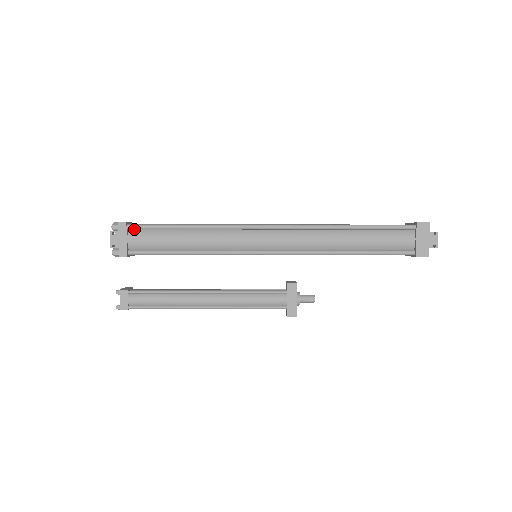
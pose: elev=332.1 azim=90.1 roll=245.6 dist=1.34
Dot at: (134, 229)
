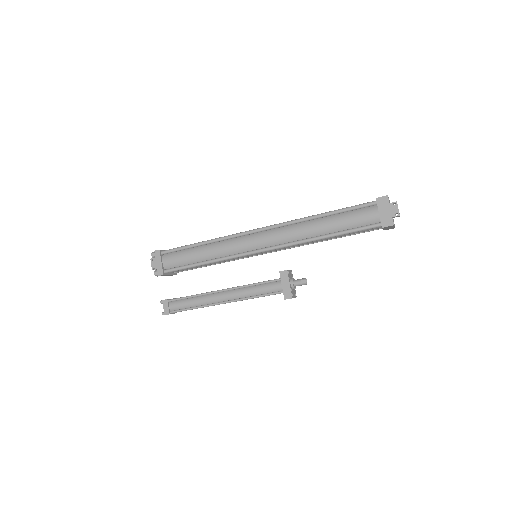
Dot at: (166, 254)
